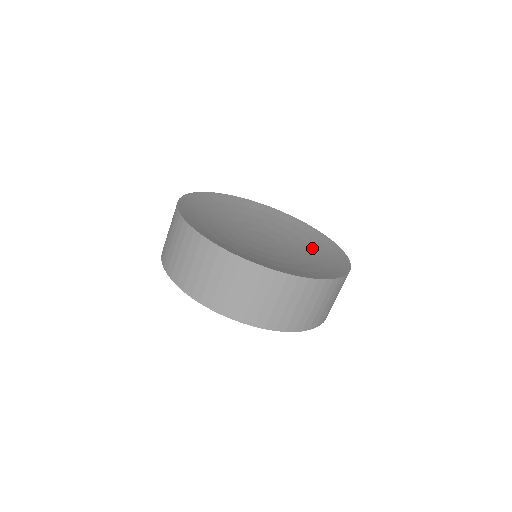
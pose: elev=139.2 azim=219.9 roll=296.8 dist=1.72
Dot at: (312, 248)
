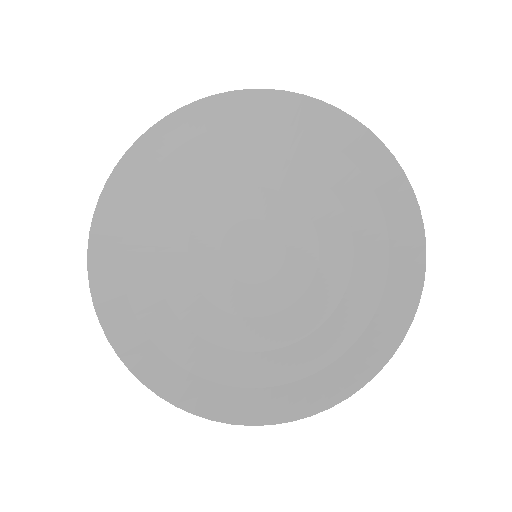
Dot at: (331, 317)
